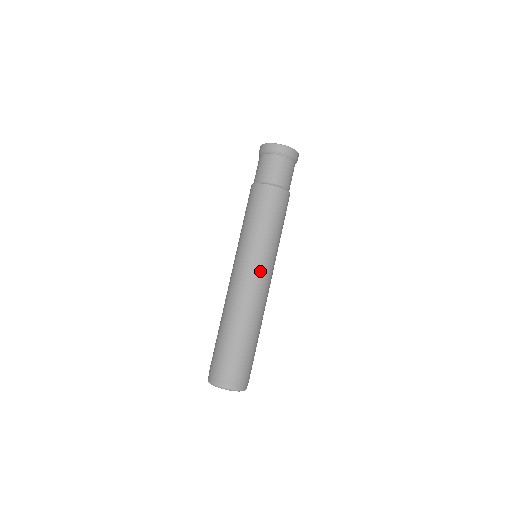
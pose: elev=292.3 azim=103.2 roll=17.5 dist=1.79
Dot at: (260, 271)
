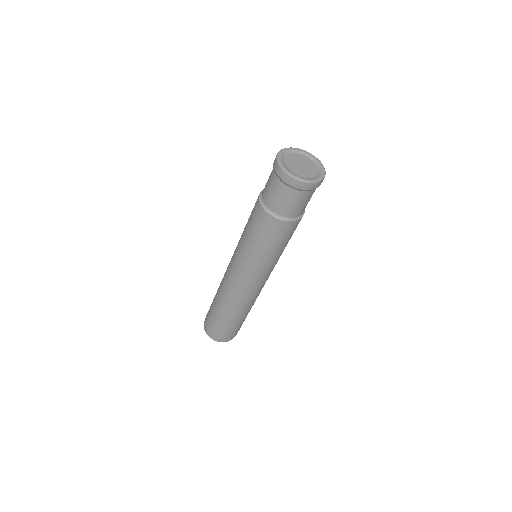
Dot at: (237, 275)
